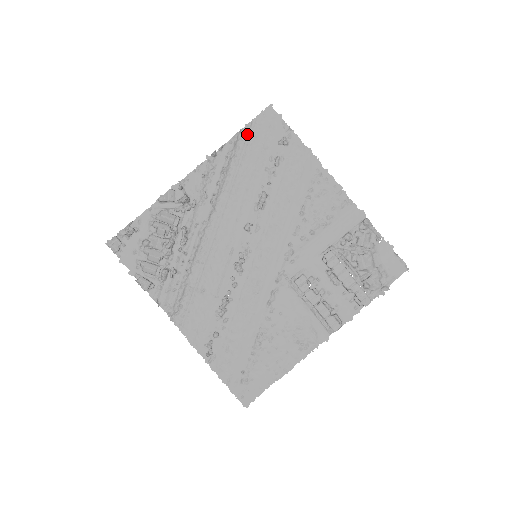
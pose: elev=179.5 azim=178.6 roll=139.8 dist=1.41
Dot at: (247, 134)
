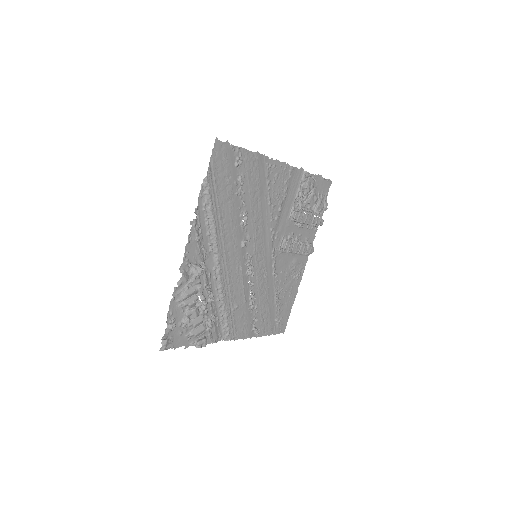
Dot at: (211, 179)
